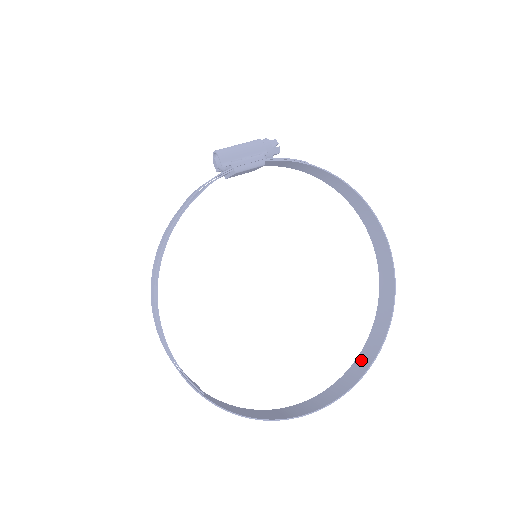
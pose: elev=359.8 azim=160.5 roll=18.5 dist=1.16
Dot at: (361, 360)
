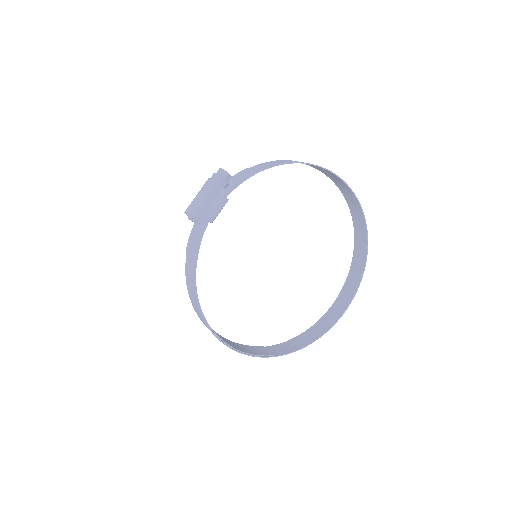
Dot at: (356, 261)
